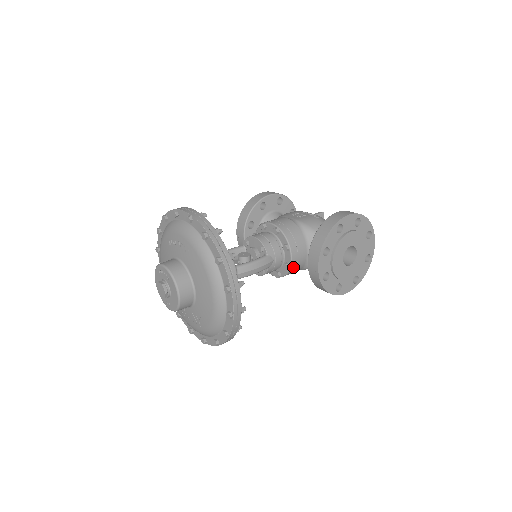
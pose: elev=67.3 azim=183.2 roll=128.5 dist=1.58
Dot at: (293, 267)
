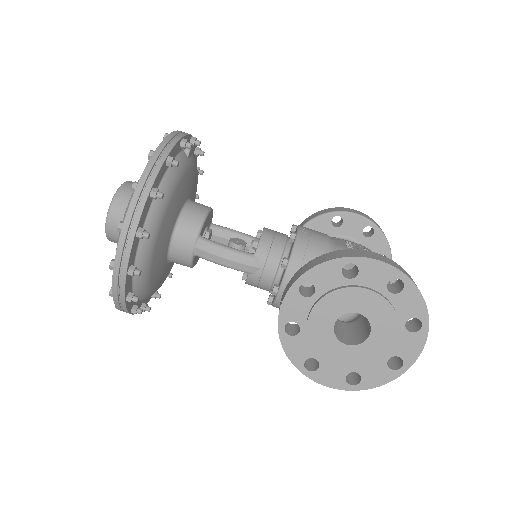
Dot at: occluded
